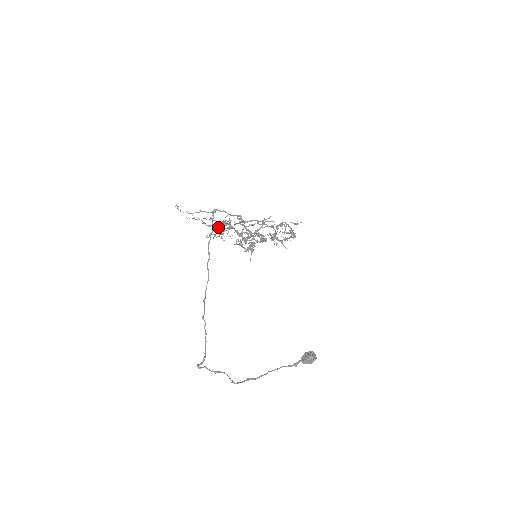
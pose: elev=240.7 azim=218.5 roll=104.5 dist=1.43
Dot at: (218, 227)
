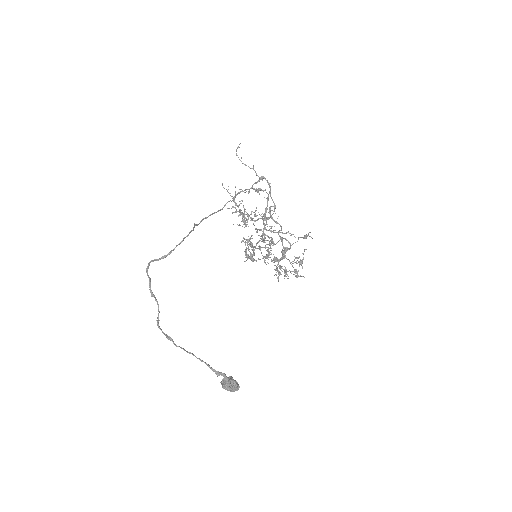
Dot at: (258, 188)
